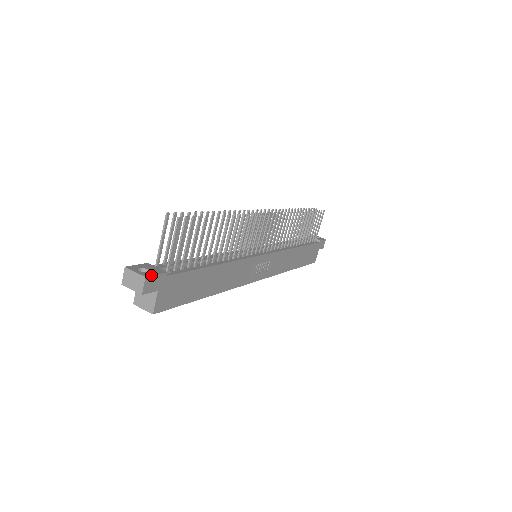
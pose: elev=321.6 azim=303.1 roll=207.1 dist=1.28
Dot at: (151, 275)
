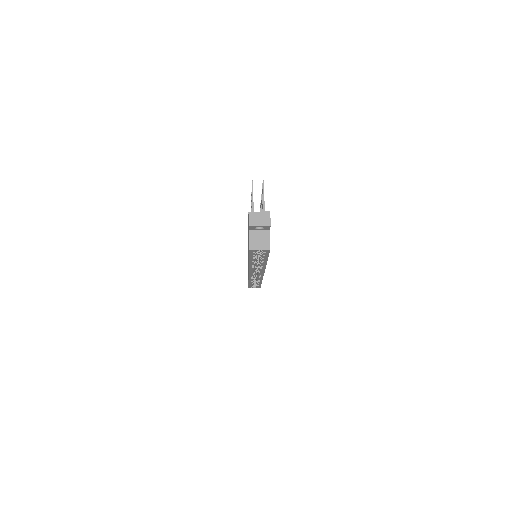
Dot at: (269, 213)
